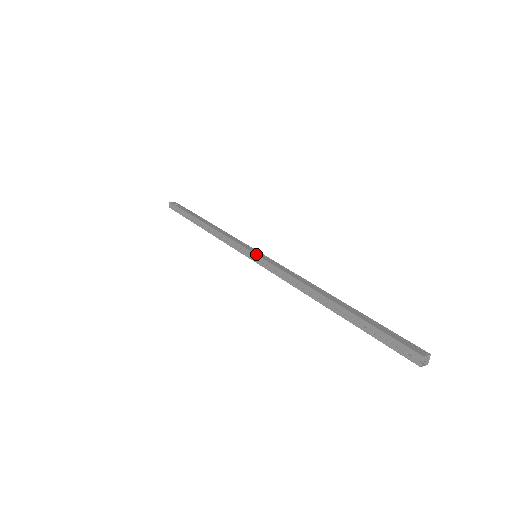
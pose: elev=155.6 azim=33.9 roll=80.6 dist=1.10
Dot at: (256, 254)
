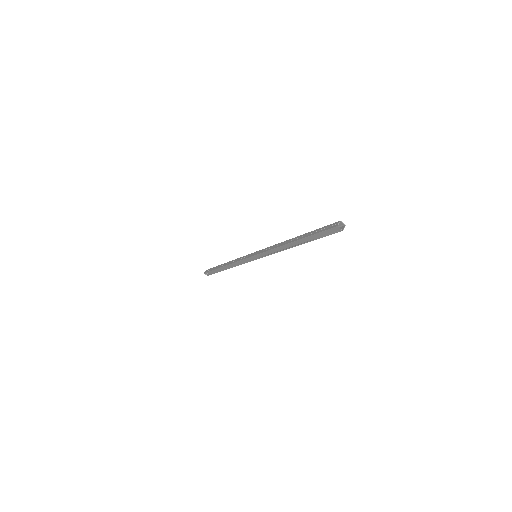
Dot at: (257, 251)
